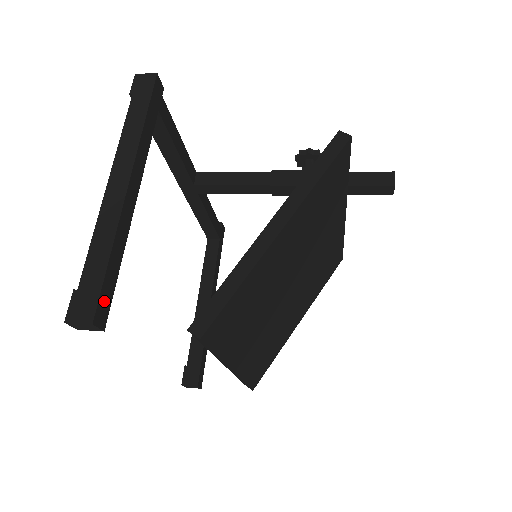
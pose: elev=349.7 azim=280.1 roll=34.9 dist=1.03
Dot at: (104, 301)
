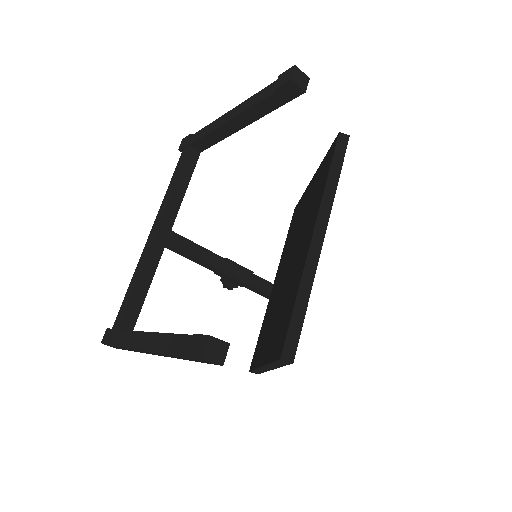
Dot at: occluded
